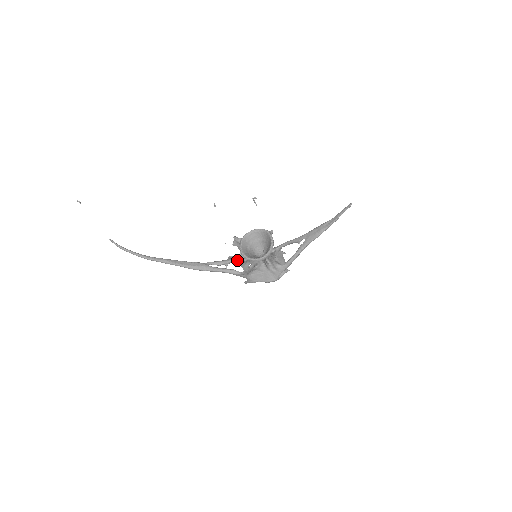
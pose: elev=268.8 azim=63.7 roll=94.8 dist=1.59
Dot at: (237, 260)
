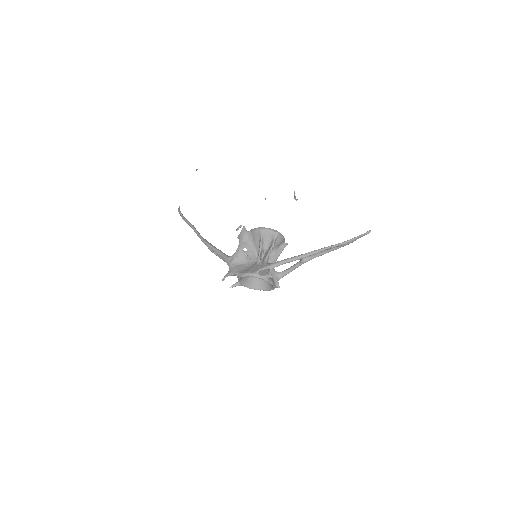
Dot at: (243, 228)
